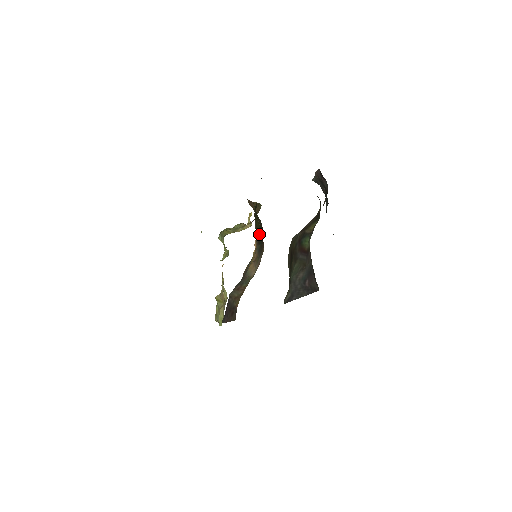
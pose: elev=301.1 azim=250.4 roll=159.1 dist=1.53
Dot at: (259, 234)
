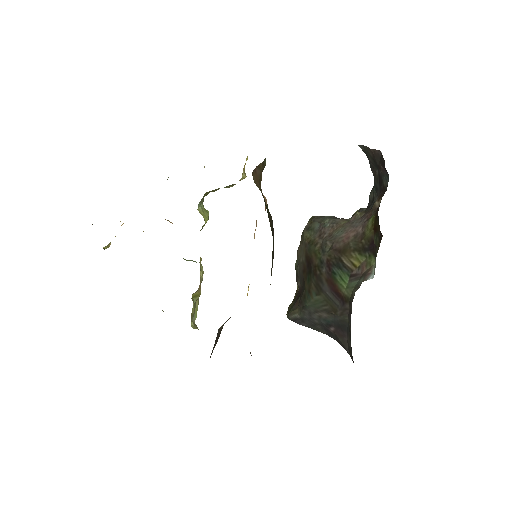
Dot at: (272, 258)
